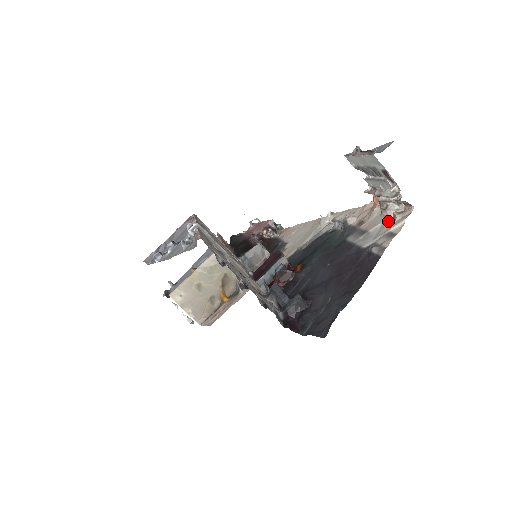
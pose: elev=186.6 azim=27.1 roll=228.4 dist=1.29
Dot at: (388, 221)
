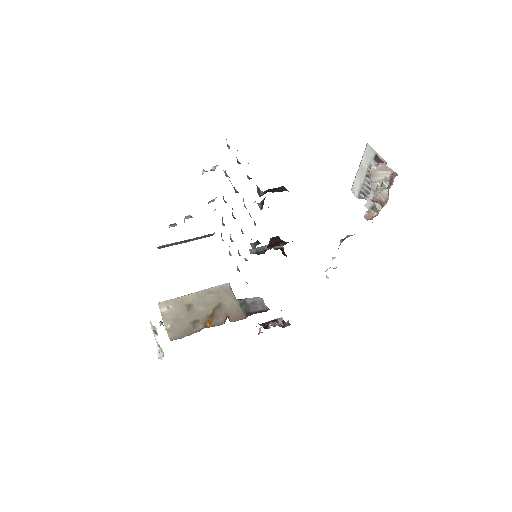
Dot at: occluded
